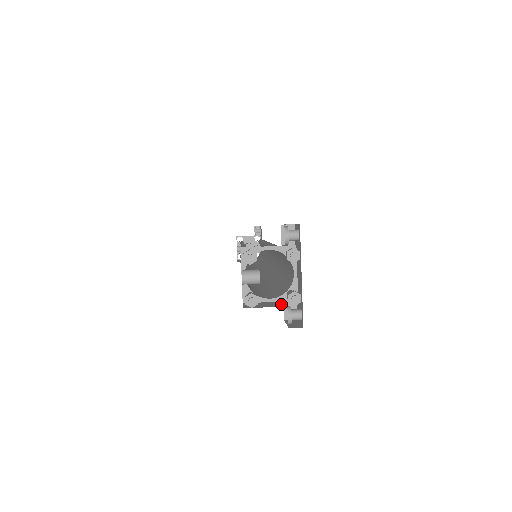
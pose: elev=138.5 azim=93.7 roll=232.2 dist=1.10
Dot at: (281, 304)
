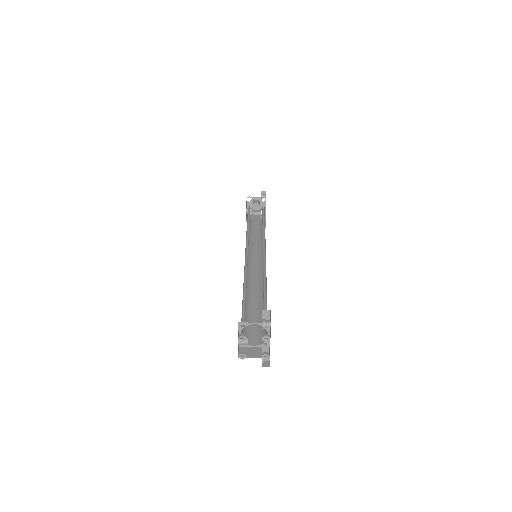
Dot at: (259, 353)
